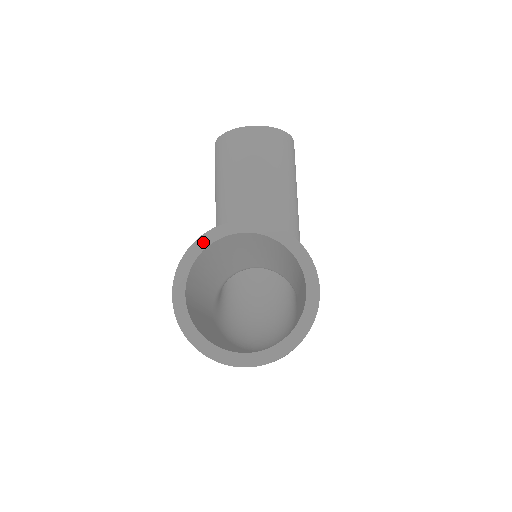
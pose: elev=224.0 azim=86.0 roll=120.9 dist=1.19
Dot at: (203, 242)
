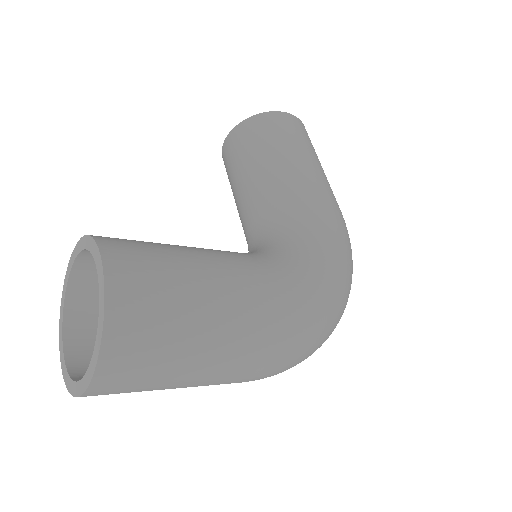
Dot at: (65, 286)
